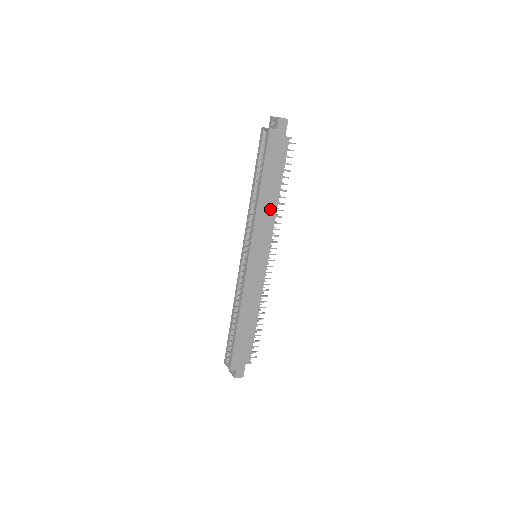
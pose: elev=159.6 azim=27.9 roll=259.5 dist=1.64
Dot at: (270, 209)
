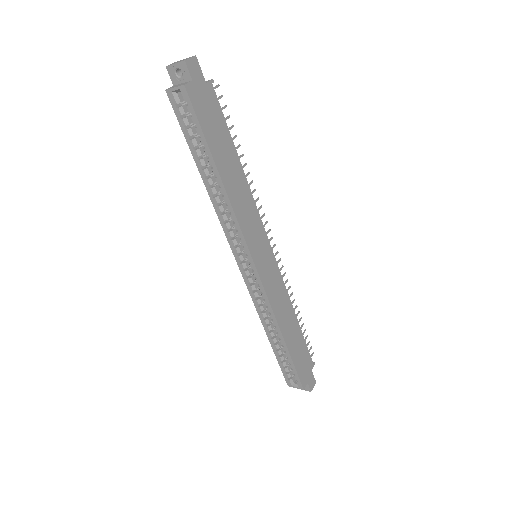
Dot at: (242, 191)
